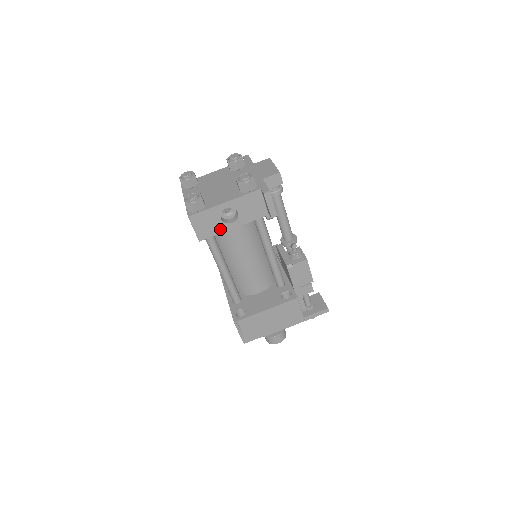
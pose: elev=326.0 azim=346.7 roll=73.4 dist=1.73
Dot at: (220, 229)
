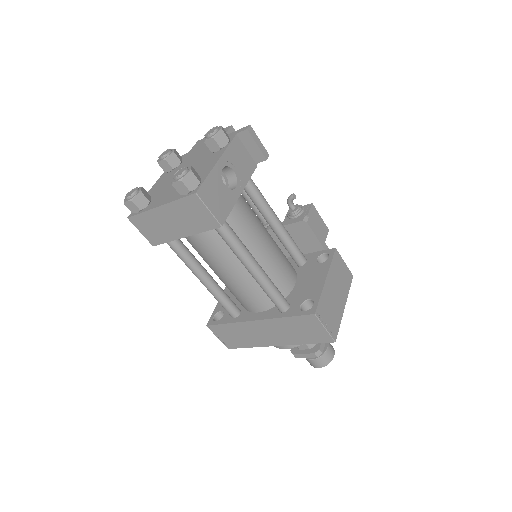
Dot at: (230, 200)
